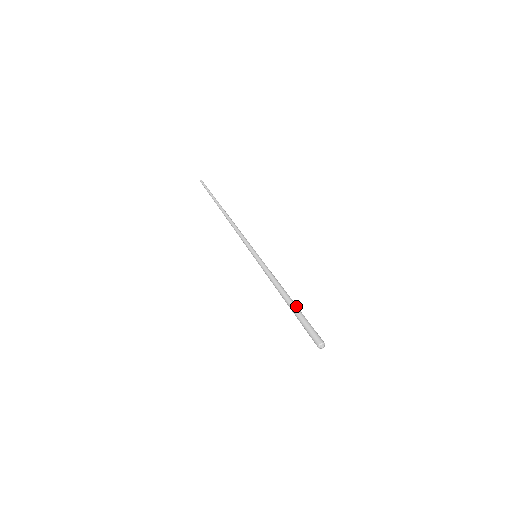
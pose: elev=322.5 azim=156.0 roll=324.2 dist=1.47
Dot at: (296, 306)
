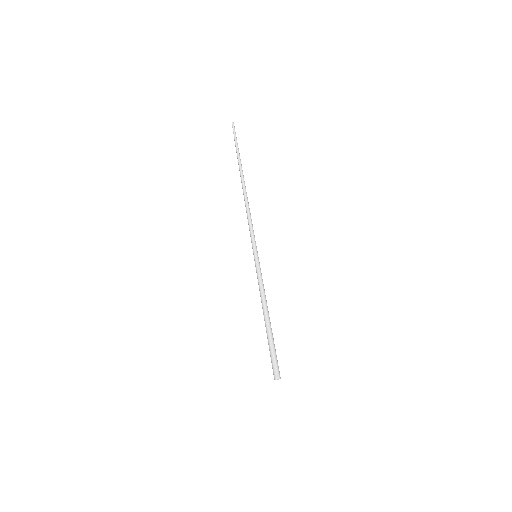
Dot at: occluded
